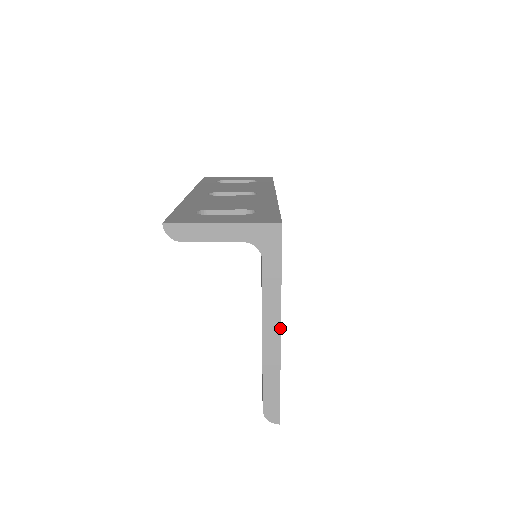
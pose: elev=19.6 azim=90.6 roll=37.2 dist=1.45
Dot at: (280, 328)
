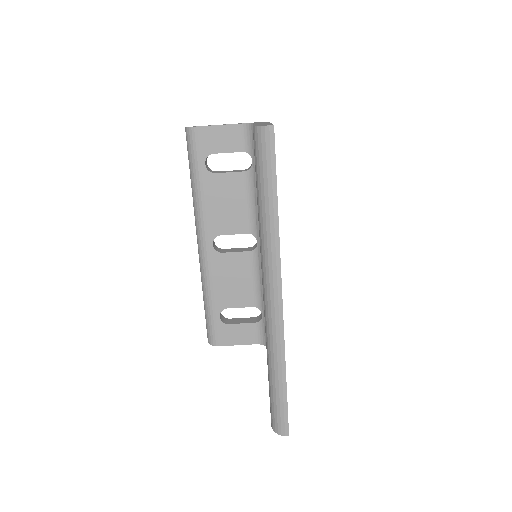
Dot at: occluded
